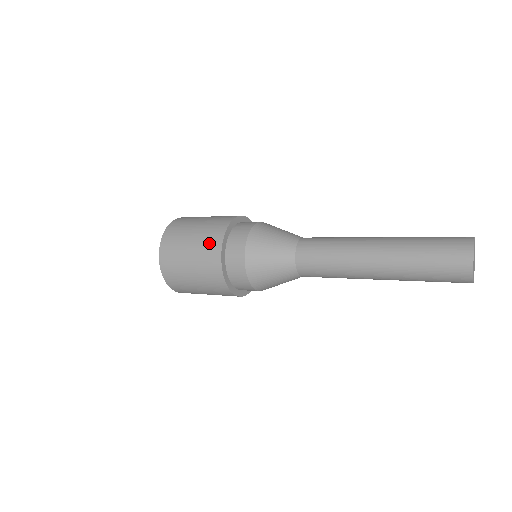
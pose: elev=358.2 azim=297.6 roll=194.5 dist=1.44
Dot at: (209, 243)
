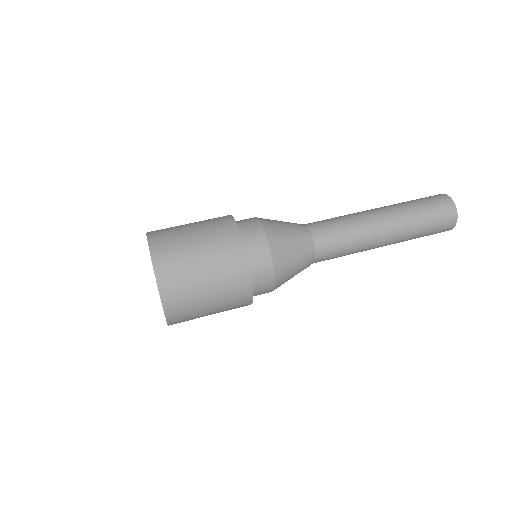
Dot at: (236, 305)
